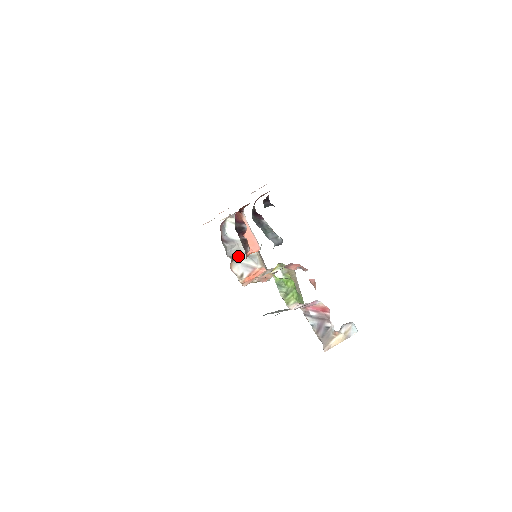
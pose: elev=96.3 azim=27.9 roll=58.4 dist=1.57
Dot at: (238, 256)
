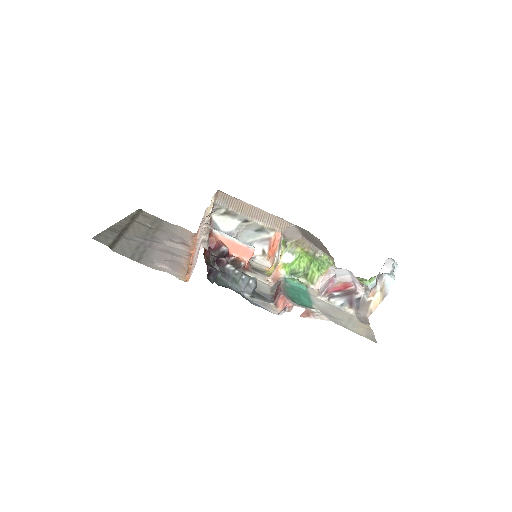
Dot at: (248, 238)
